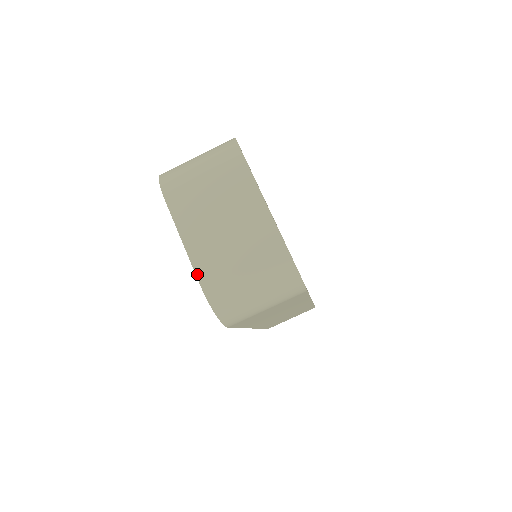
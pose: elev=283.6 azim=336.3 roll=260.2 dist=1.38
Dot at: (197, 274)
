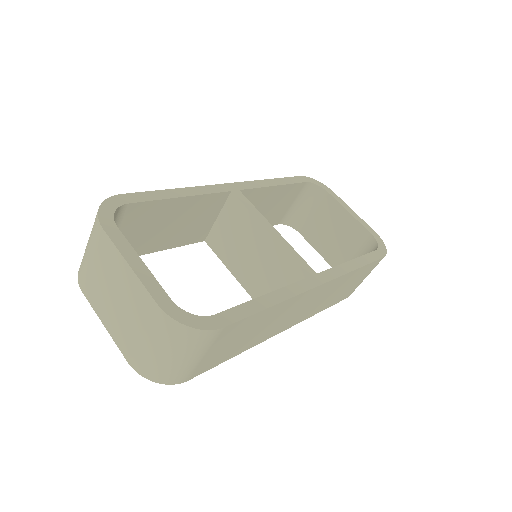
Dot at: (122, 353)
